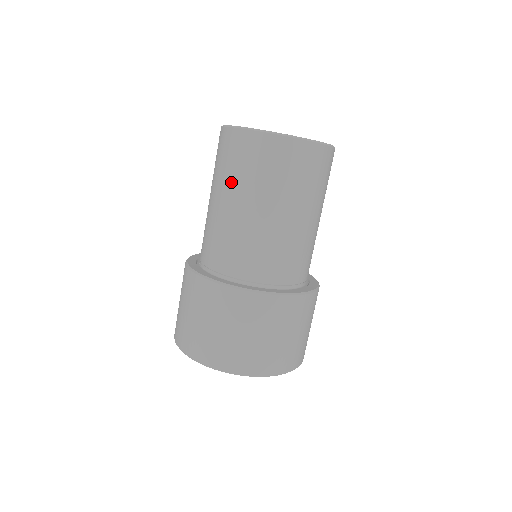
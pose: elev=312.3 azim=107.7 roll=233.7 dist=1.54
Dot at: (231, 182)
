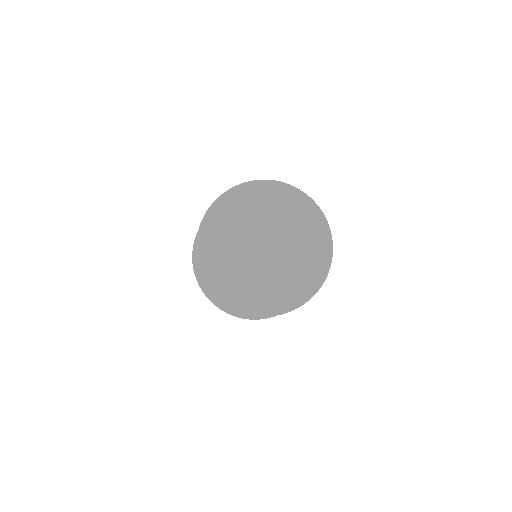
Dot at: occluded
